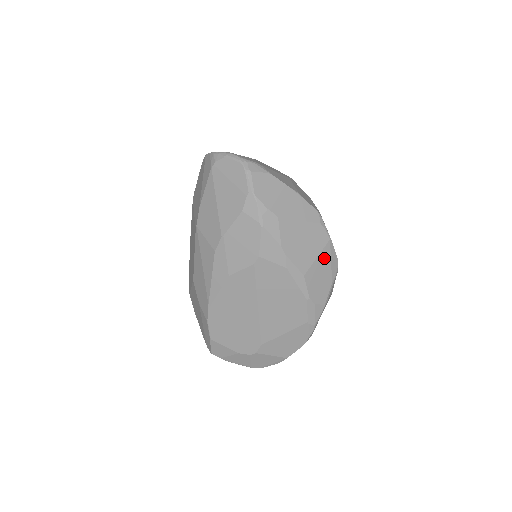
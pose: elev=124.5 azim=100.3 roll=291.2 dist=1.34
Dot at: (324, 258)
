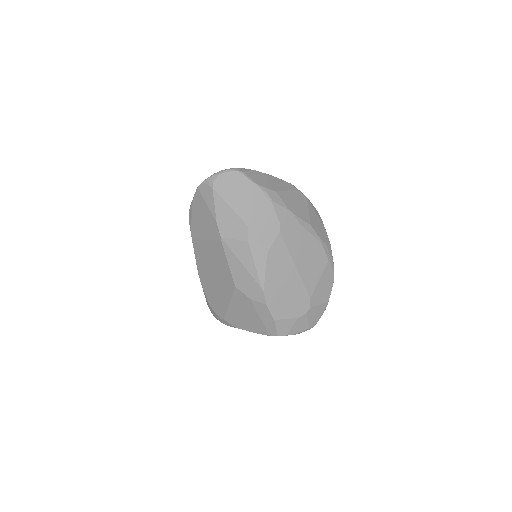
Dot at: (312, 211)
